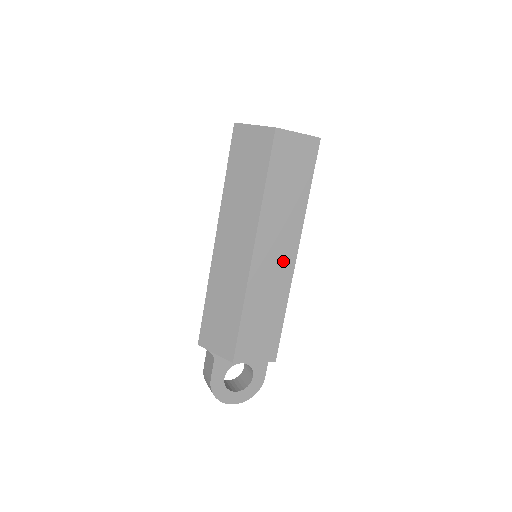
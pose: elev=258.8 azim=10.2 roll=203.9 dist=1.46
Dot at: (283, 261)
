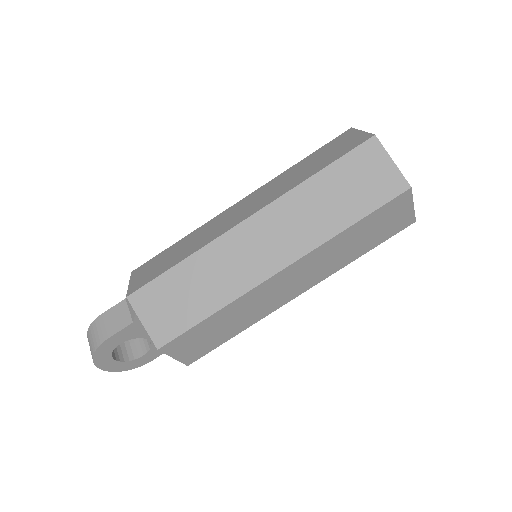
Dot at: (287, 293)
